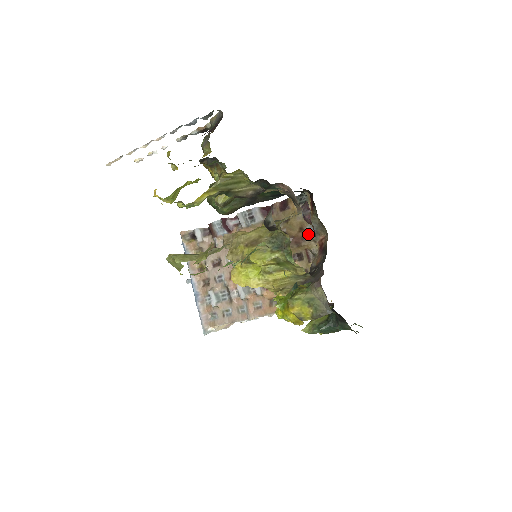
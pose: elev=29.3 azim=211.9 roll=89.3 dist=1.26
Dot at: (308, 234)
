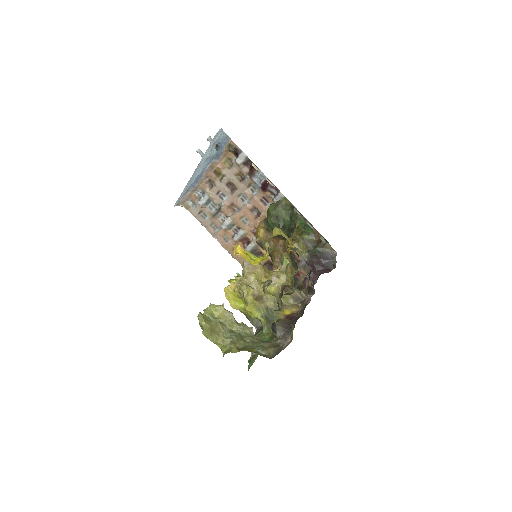
Dot at: (300, 260)
